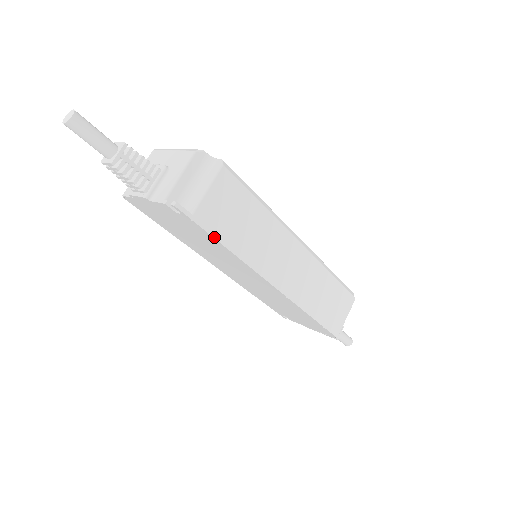
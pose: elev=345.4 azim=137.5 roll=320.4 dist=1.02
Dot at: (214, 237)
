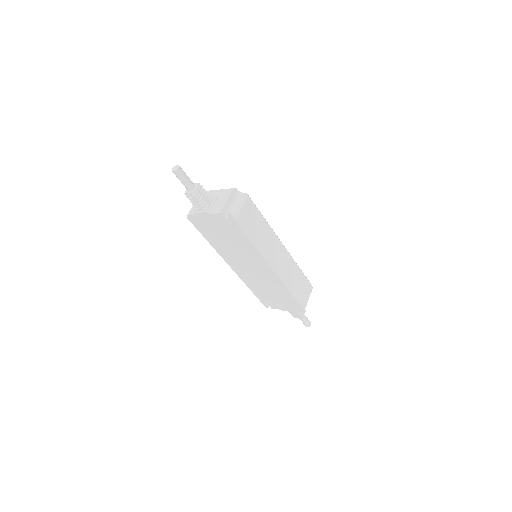
Dot at: (244, 233)
